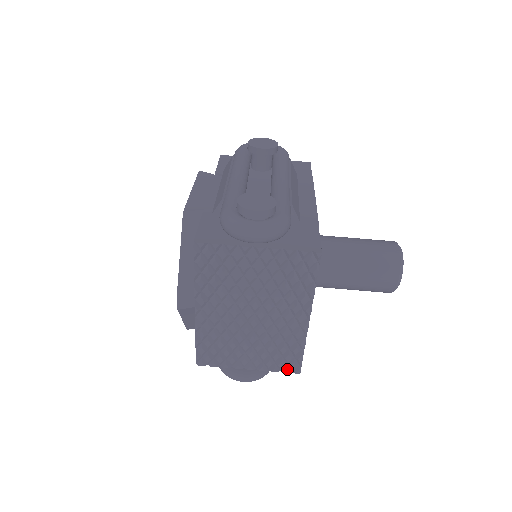
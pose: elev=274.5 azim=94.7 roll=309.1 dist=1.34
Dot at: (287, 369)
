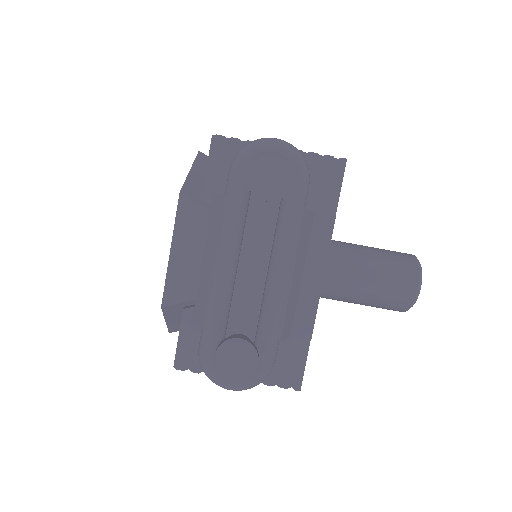
Dot at: occluded
